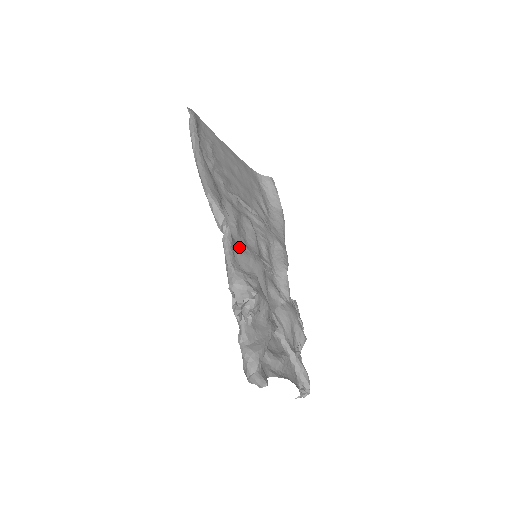
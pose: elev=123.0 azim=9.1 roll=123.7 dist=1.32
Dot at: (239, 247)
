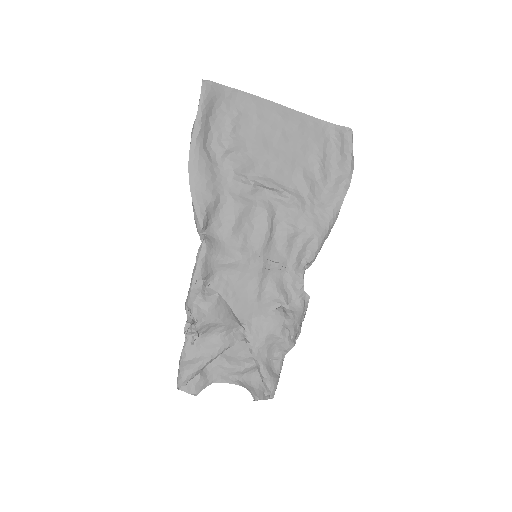
Dot at: (226, 253)
